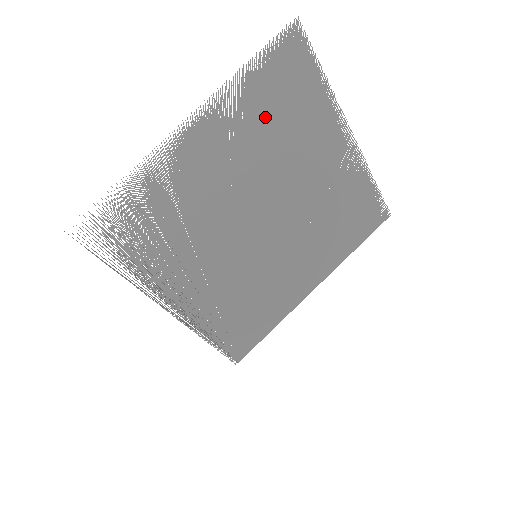
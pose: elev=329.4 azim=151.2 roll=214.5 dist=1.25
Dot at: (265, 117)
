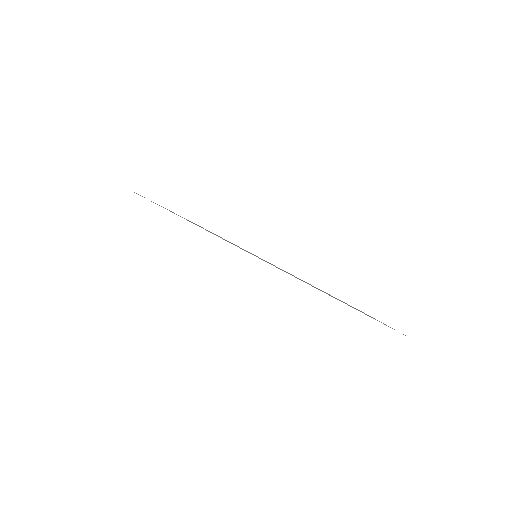
Dot at: occluded
